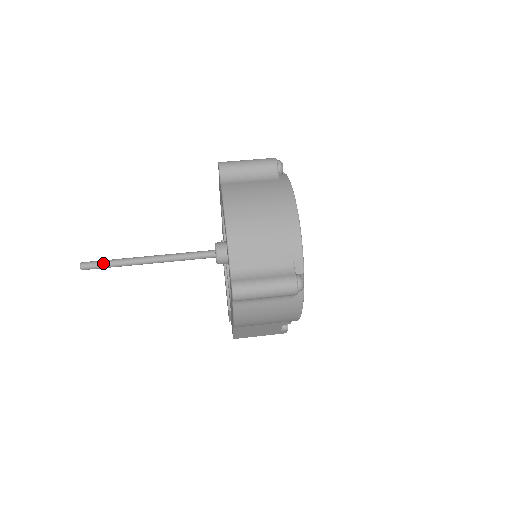
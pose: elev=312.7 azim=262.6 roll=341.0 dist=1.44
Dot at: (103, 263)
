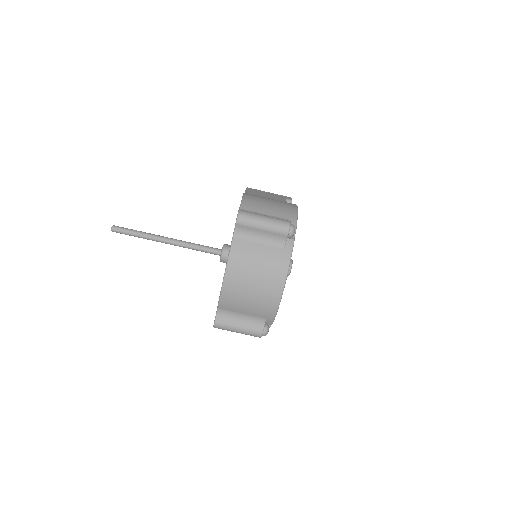
Dot at: (130, 234)
